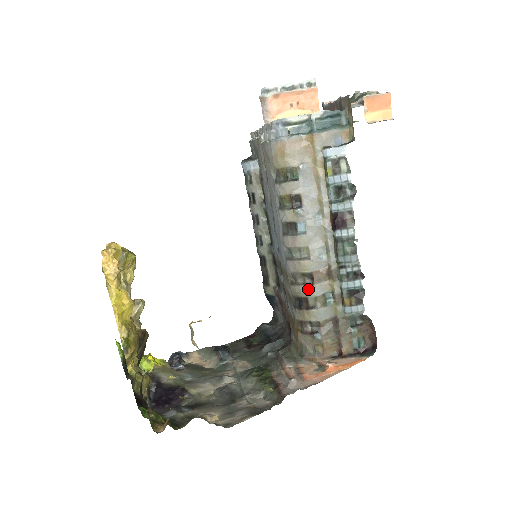
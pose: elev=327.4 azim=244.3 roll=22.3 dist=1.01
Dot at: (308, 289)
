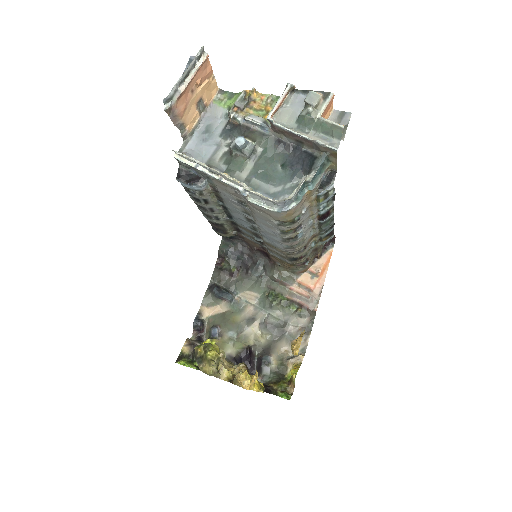
Dot at: (303, 253)
